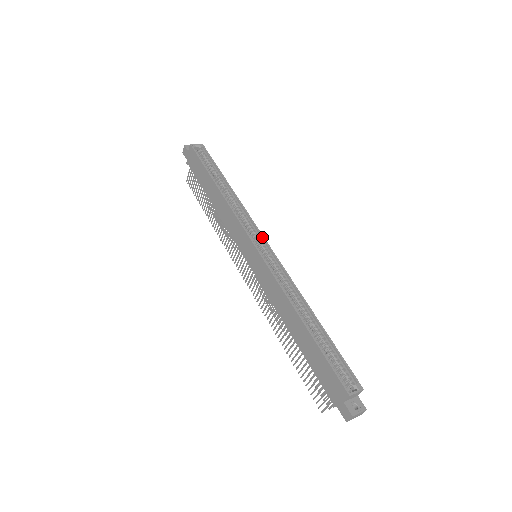
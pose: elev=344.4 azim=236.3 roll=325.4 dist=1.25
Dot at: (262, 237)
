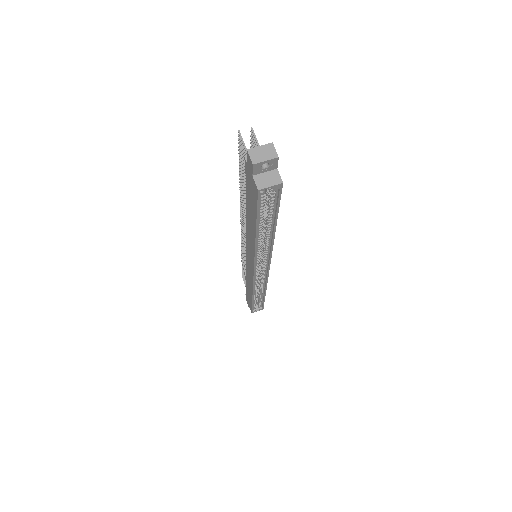
Dot at: (268, 266)
